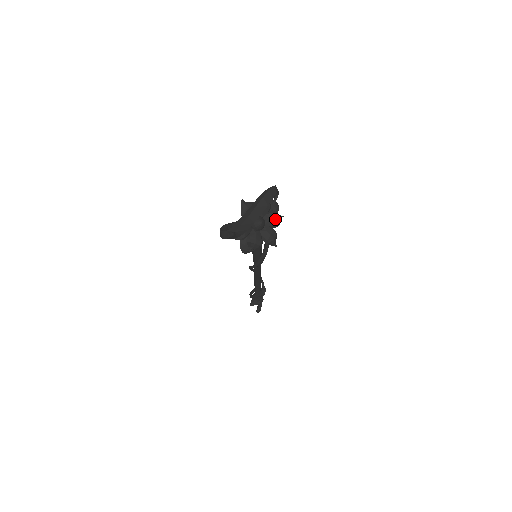
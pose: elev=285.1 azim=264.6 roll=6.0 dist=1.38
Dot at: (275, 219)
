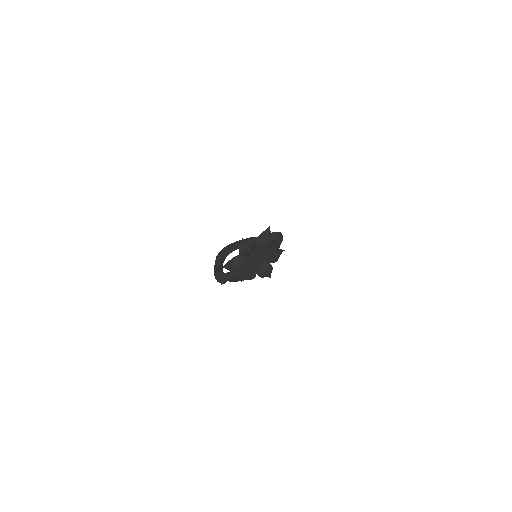
Dot at: (274, 257)
